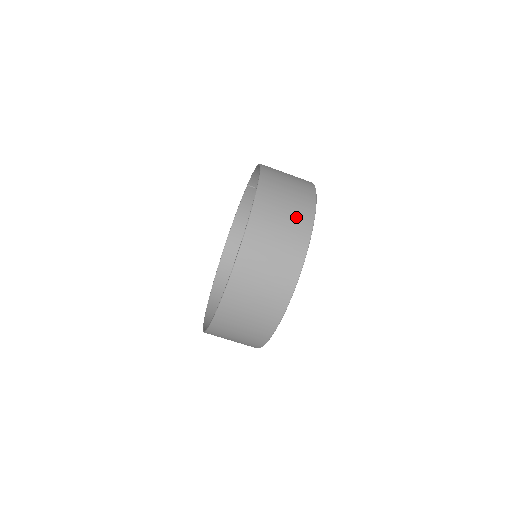
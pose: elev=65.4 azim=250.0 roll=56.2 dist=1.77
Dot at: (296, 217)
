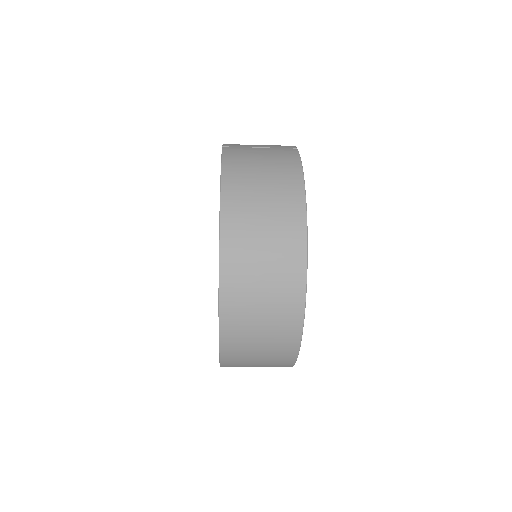
Dot at: (278, 325)
